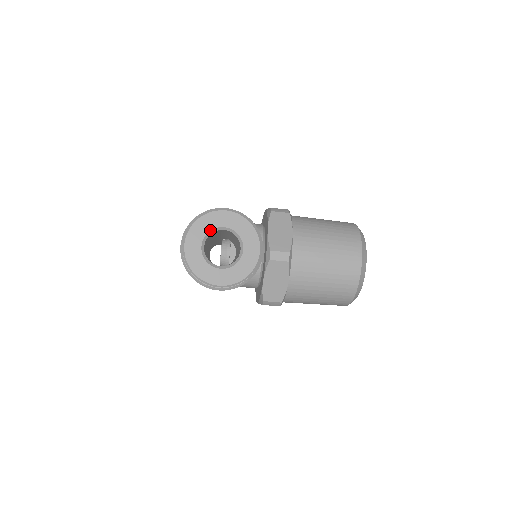
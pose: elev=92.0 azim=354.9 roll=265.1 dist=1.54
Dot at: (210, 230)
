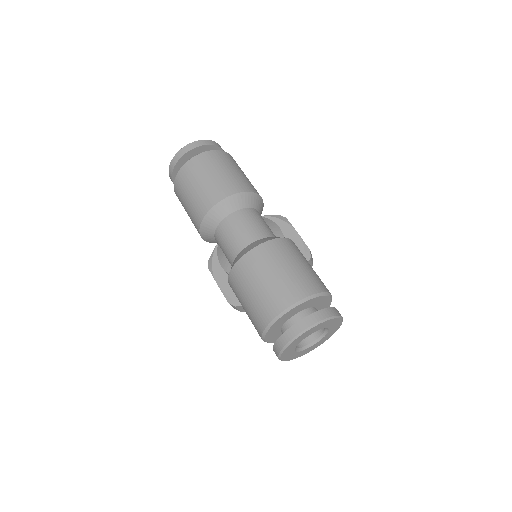
Dot at: occluded
